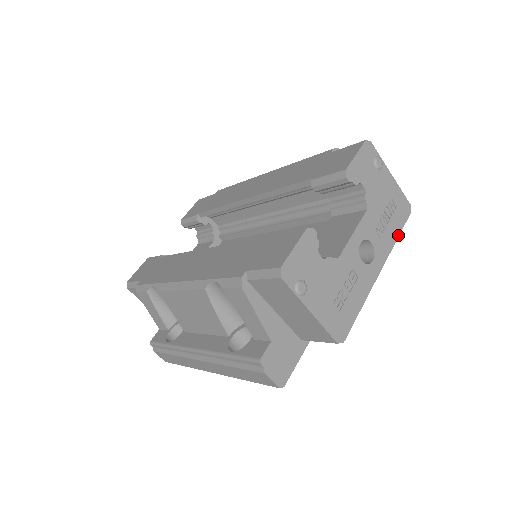
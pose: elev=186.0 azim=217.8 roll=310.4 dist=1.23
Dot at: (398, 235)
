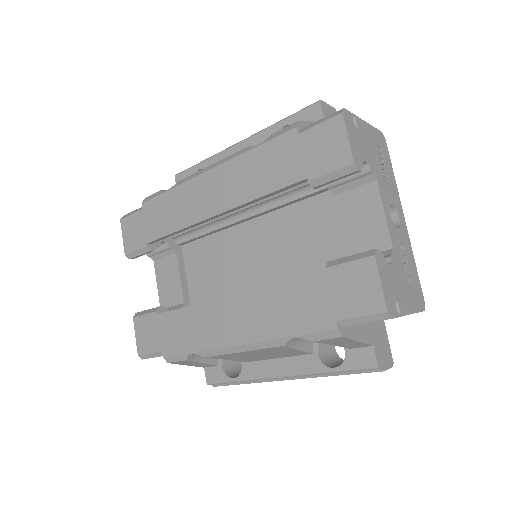
Dot at: (393, 172)
